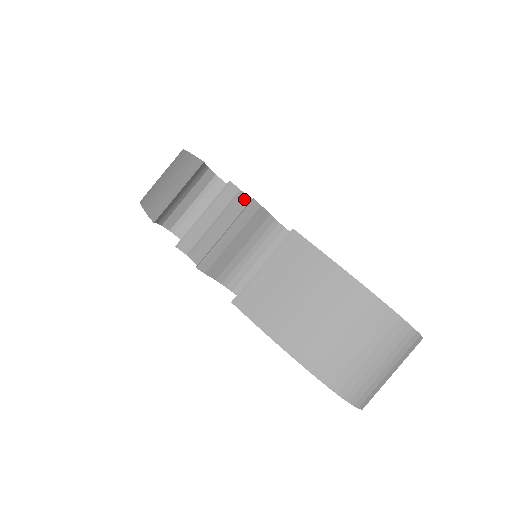
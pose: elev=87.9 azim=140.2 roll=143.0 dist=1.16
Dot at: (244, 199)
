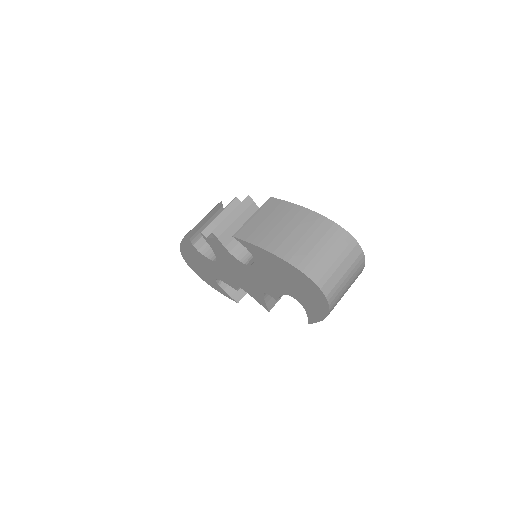
Dot at: occluded
